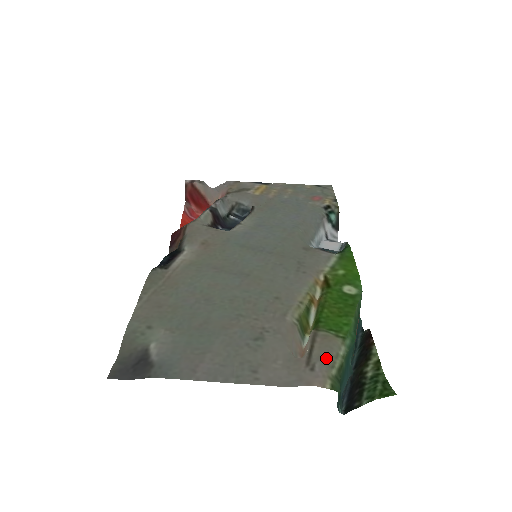
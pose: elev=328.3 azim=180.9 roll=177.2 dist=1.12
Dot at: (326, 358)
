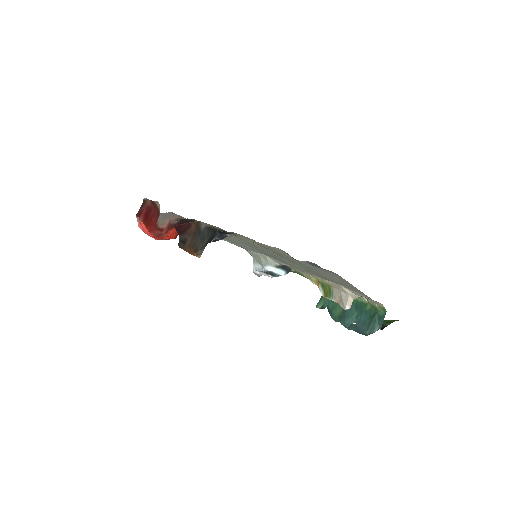
Dot at: occluded
